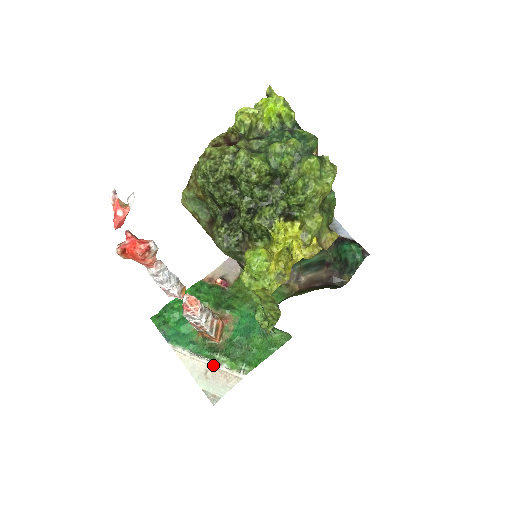
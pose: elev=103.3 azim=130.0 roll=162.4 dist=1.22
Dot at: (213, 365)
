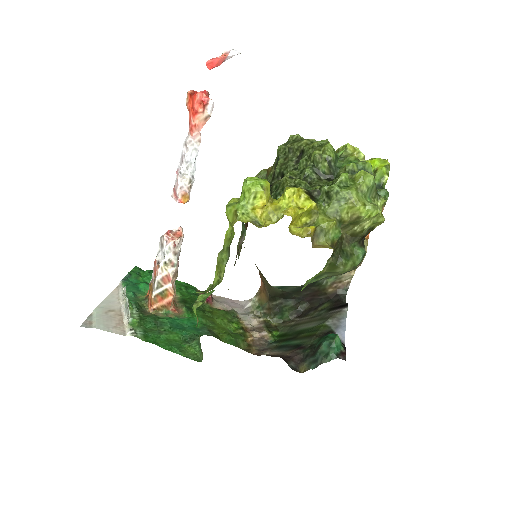
Dot at: (123, 313)
